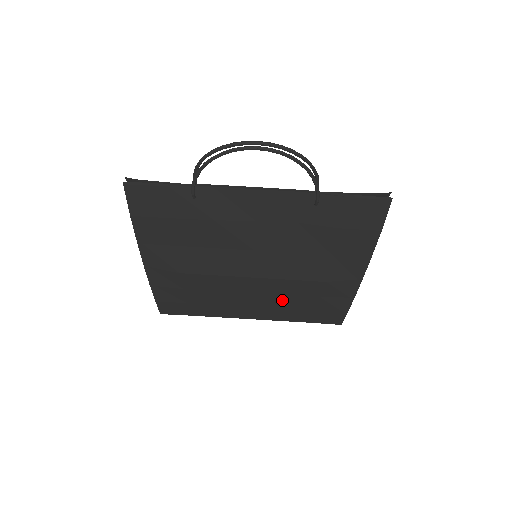
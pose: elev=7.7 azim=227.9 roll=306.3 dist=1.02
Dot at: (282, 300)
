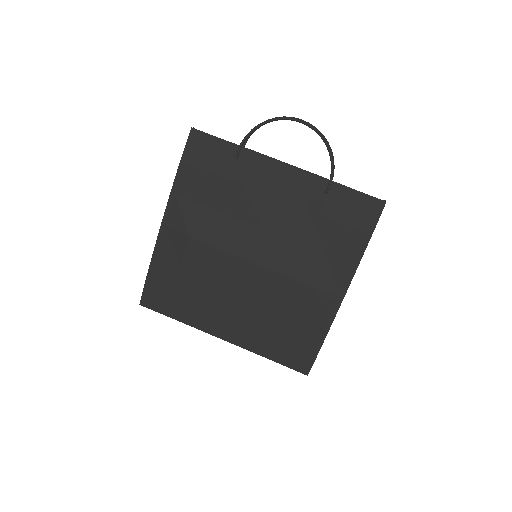
Dot at: (264, 309)
